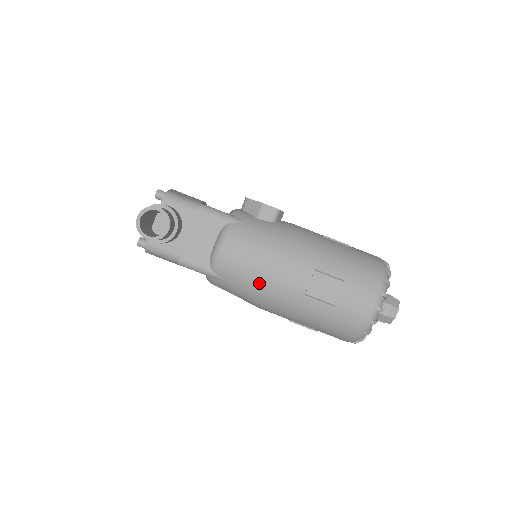
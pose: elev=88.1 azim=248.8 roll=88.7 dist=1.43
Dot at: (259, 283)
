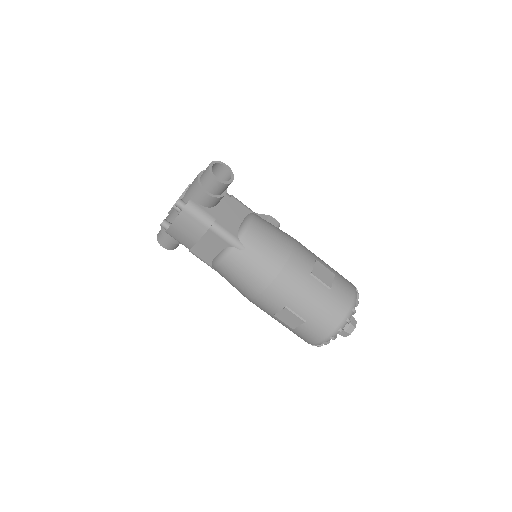
Dot at: (278, 257)
